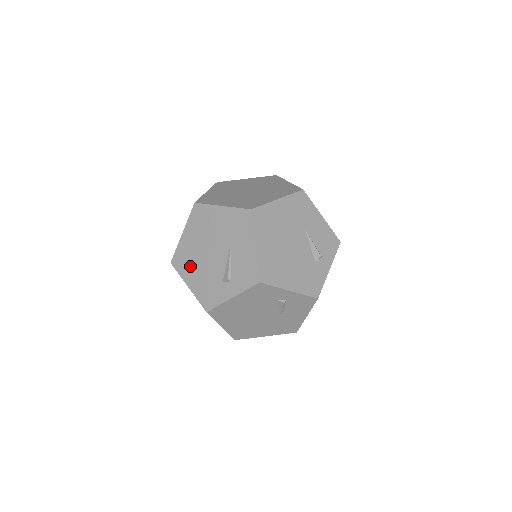
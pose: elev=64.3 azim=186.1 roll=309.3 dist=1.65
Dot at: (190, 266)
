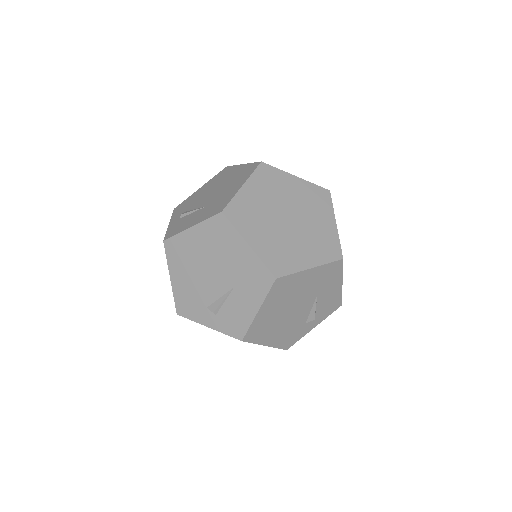
Dot at: (269, 331)
